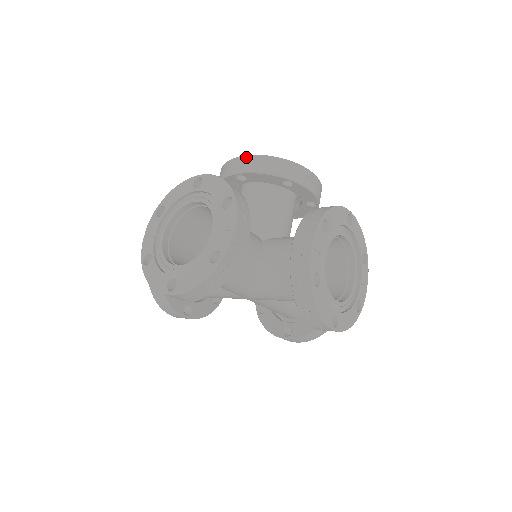
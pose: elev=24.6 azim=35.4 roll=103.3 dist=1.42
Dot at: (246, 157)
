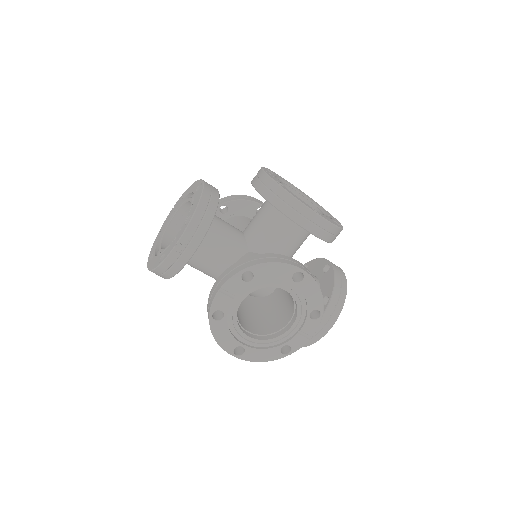
Dot at: (323, 221)
